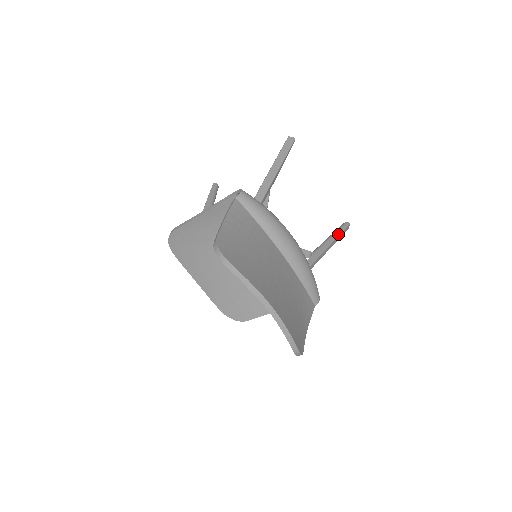
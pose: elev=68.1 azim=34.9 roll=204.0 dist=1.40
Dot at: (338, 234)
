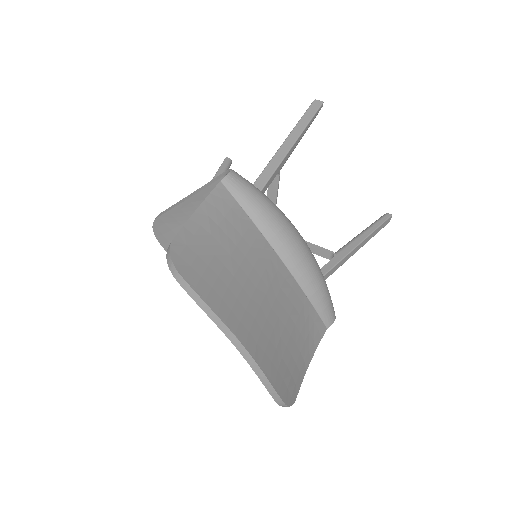
Dot at: (373, 229)
